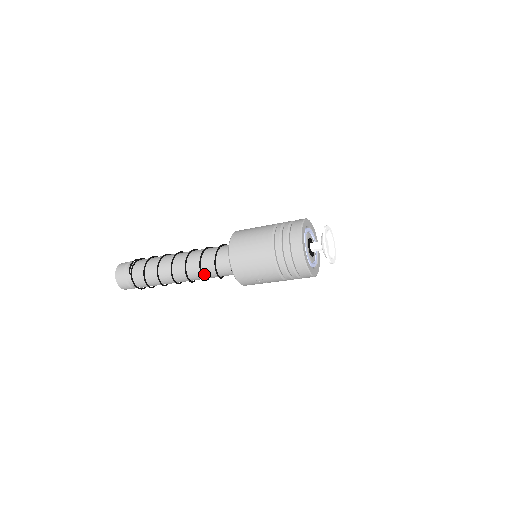
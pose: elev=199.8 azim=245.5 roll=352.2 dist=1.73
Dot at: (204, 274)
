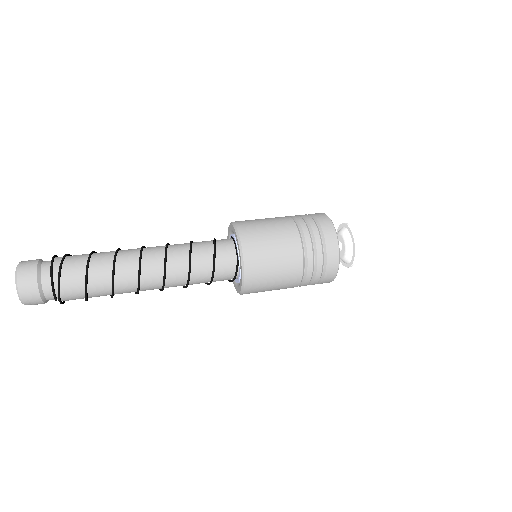
Dot at: occluded
